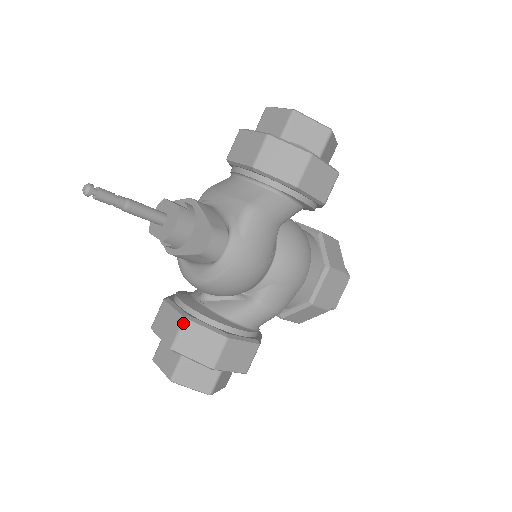
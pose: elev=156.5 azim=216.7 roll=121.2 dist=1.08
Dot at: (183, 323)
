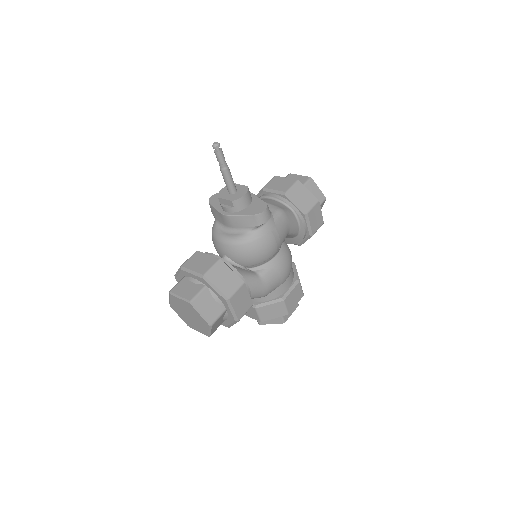
Dot at: (218, 262)
